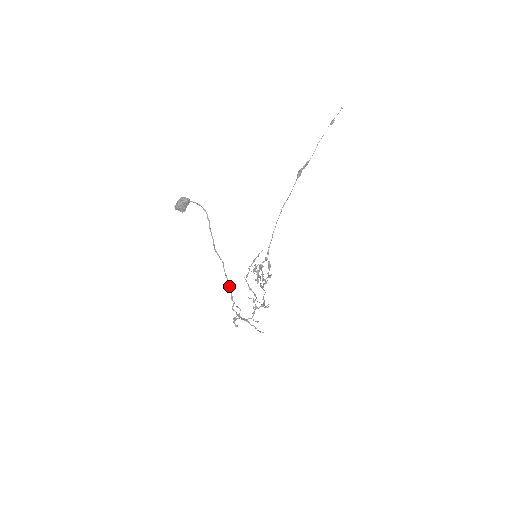
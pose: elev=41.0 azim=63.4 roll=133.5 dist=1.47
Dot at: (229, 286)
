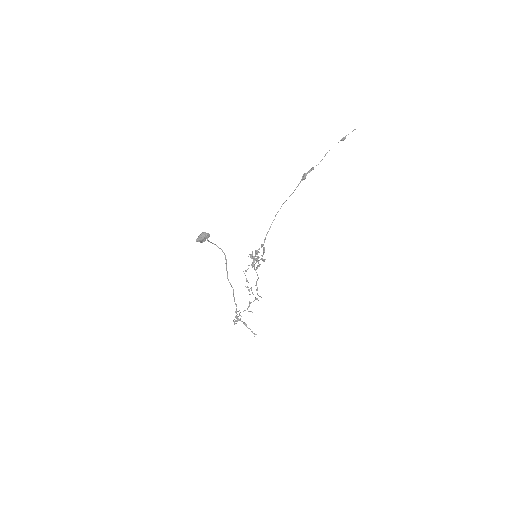
Dot at: (235, 304)
